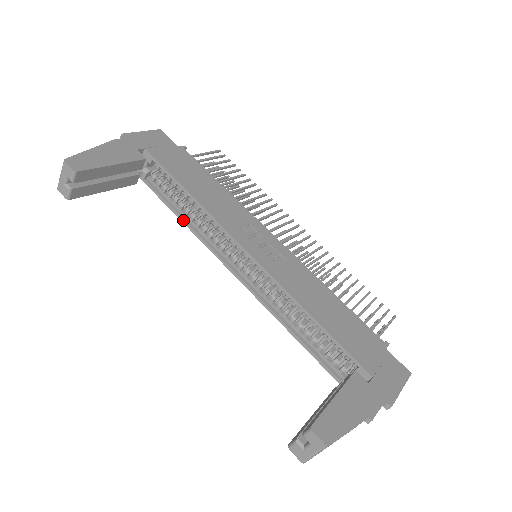
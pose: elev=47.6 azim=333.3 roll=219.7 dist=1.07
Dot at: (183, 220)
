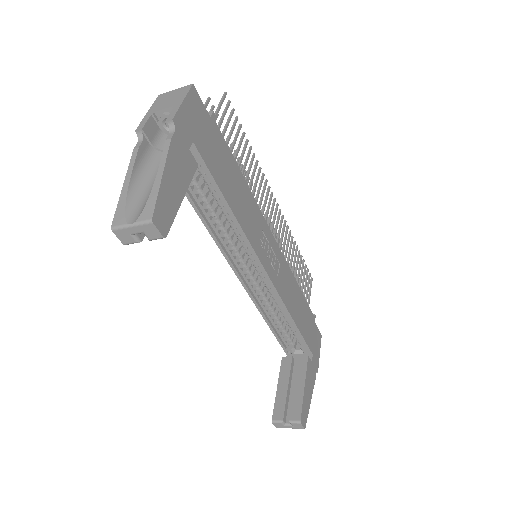
Dot at: (204, 221)
